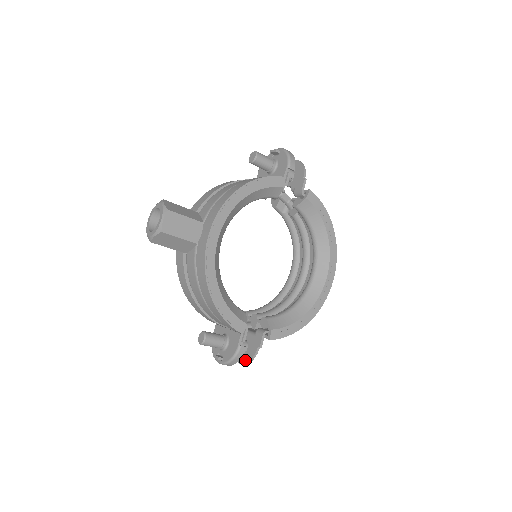
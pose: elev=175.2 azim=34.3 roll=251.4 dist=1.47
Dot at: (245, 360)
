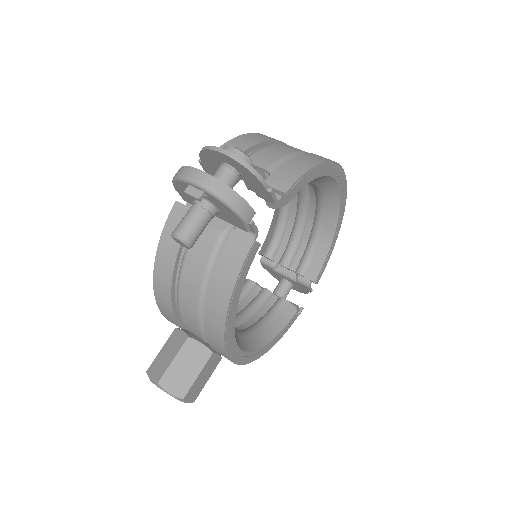
Dot at: (298, 291)
